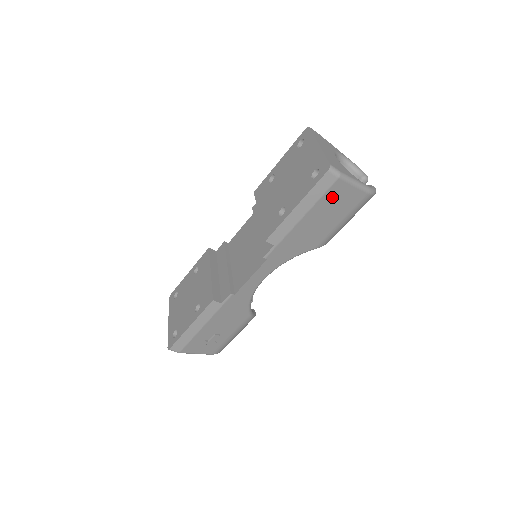
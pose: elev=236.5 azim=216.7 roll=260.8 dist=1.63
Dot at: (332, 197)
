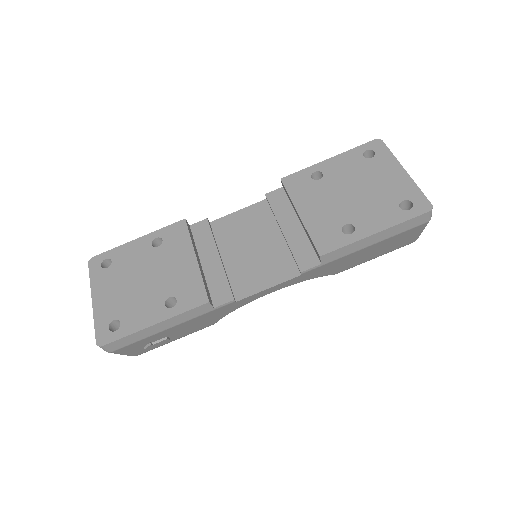
Dot at: (403, 235)
